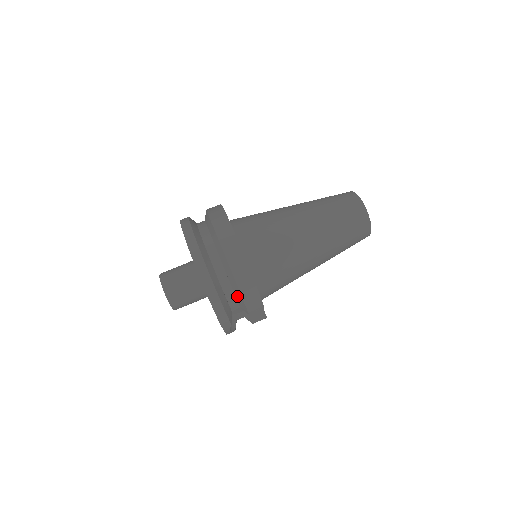
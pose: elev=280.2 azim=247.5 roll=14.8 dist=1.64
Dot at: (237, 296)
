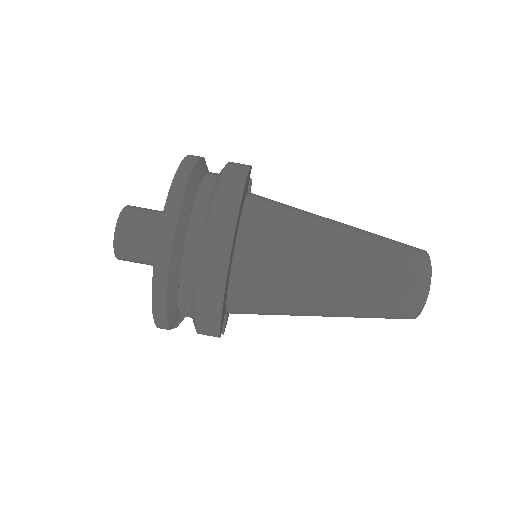
Dot at: (192, 310)
